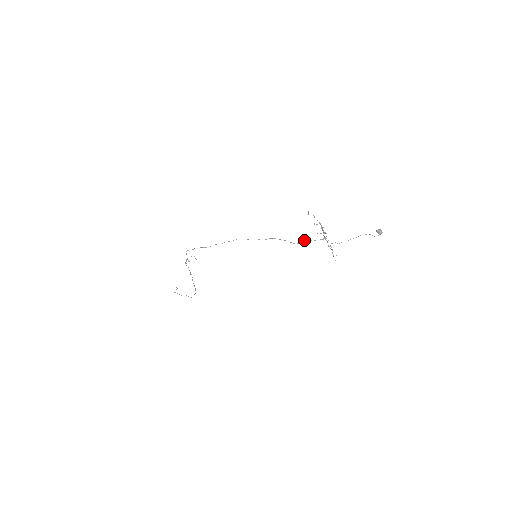
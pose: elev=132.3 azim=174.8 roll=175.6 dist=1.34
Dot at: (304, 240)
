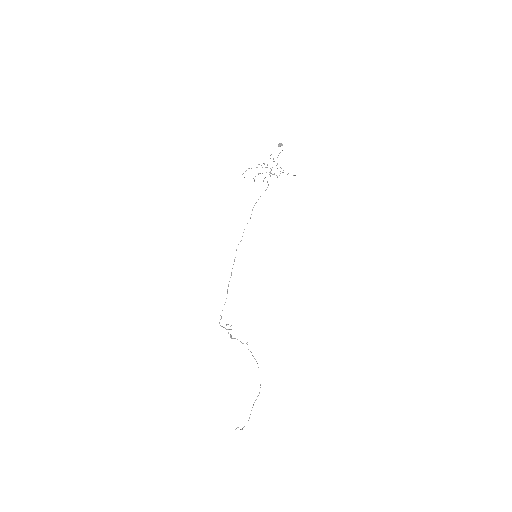
Dot at: (267, 182)
